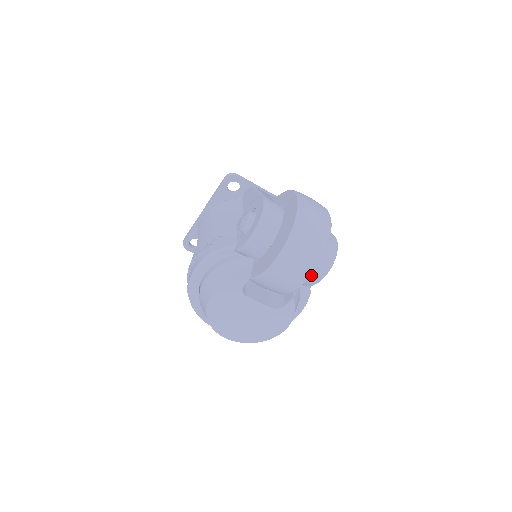
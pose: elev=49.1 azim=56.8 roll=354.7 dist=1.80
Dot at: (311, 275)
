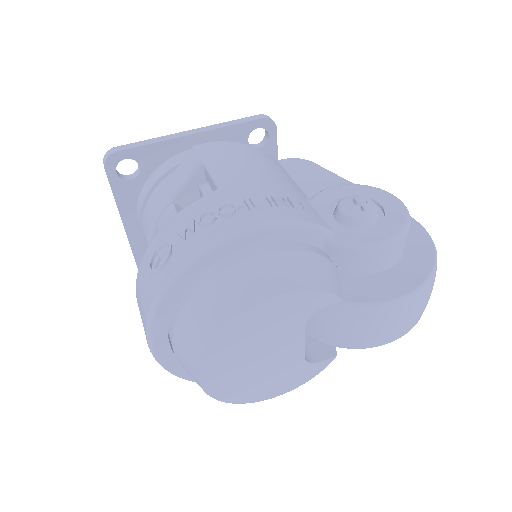
Dot at: (397, 338)
